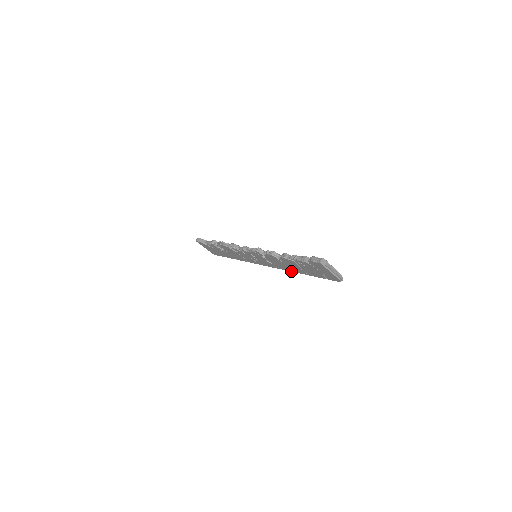
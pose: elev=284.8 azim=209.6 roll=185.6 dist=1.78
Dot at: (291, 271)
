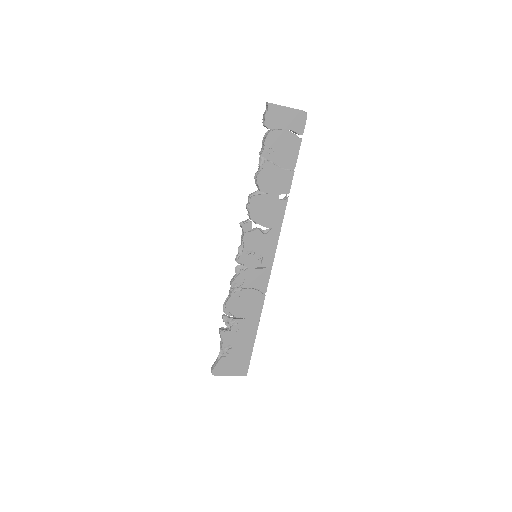
Dot at: (286, 203)
